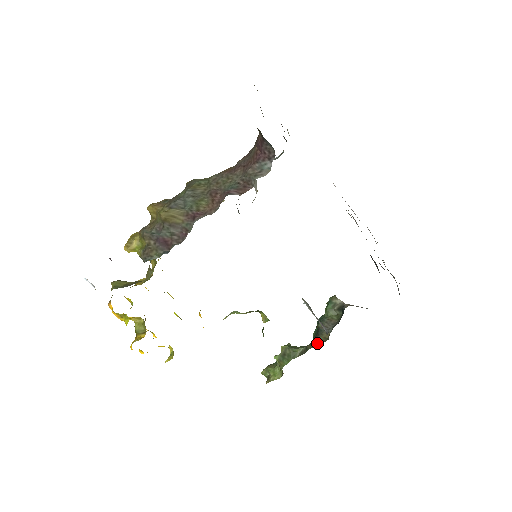
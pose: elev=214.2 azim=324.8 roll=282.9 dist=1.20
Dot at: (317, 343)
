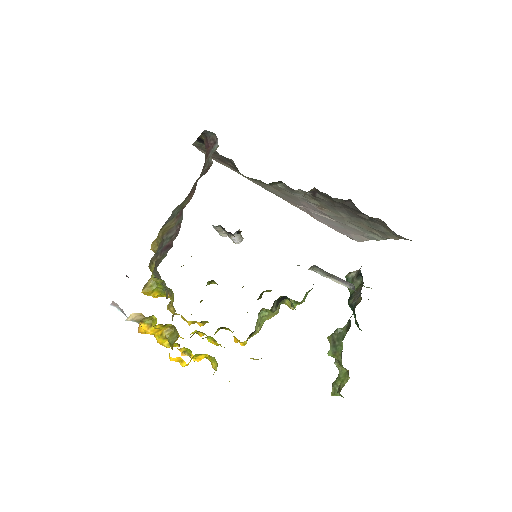
Dot at: occluded
